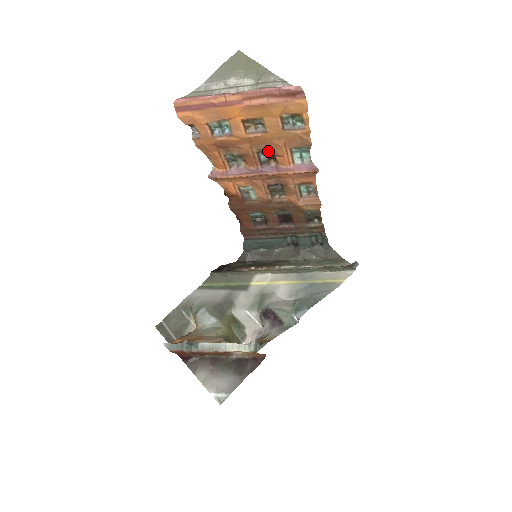
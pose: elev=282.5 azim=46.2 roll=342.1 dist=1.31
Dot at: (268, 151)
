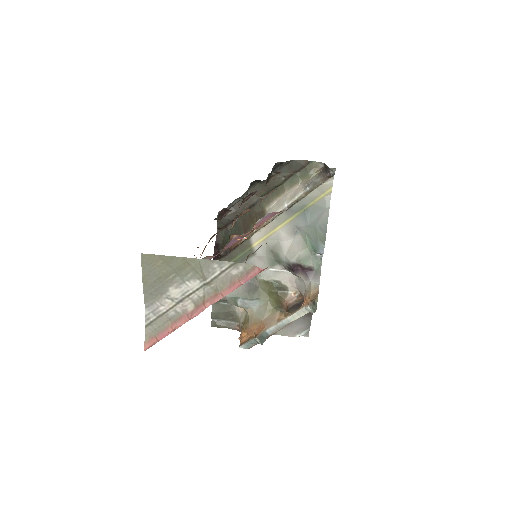
Dot at: occluded
